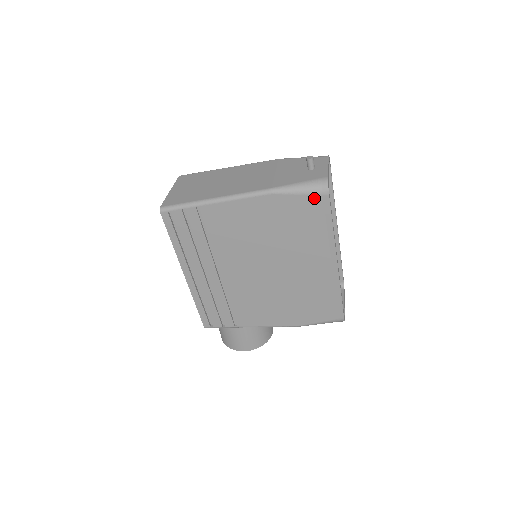
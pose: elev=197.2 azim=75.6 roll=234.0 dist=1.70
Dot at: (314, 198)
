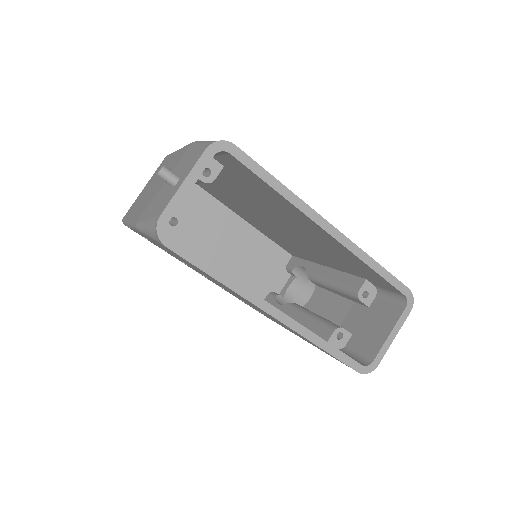
Dot at: occluded
